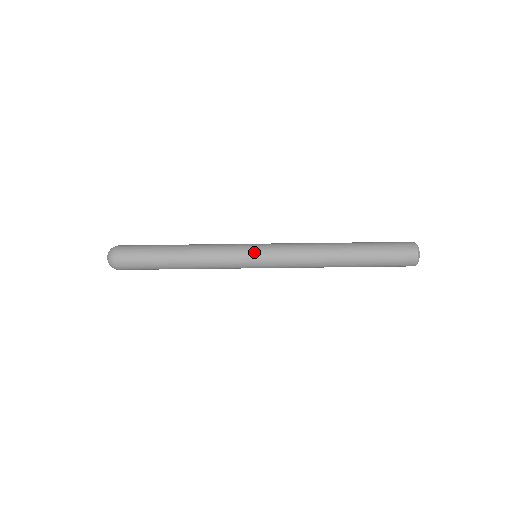
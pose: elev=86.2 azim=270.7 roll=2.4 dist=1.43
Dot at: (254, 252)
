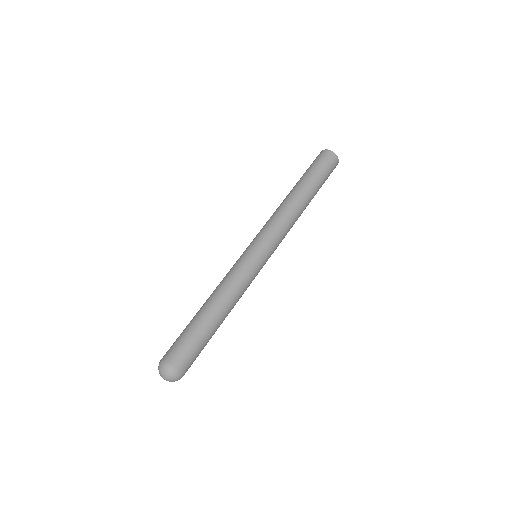
Dot at: (249, 249)
